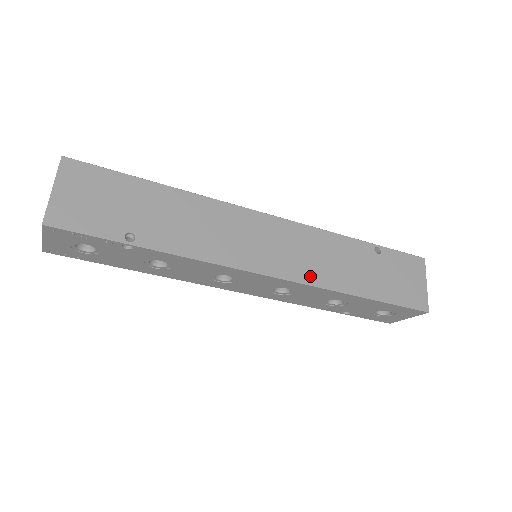
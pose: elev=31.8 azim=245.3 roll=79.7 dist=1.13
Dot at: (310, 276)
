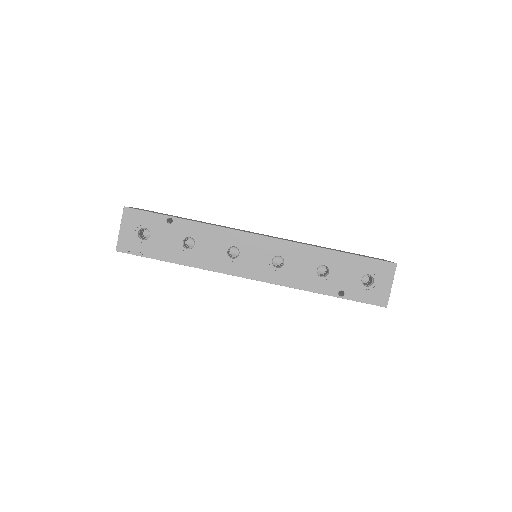
Dot at: occluded
